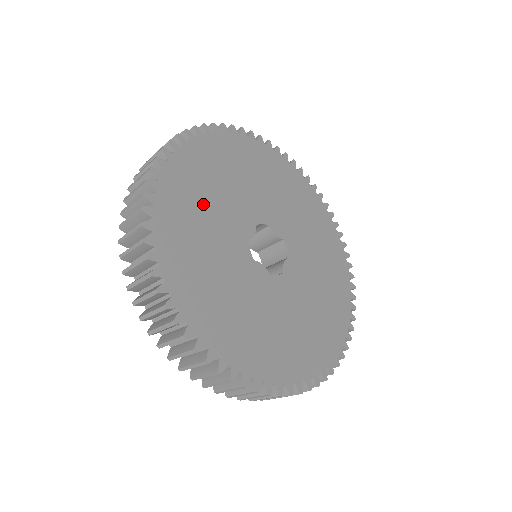
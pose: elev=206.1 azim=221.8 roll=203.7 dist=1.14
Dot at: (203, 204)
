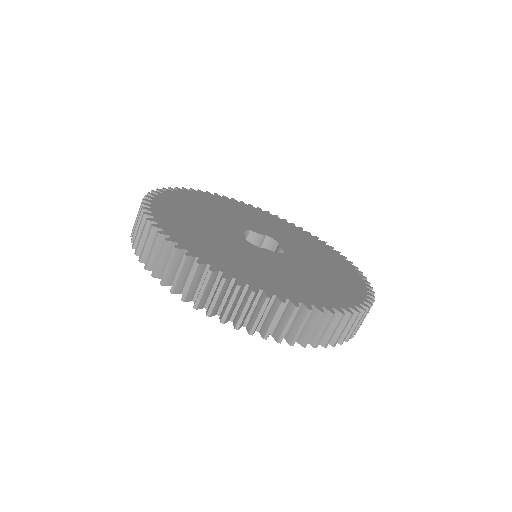
Dot at: (238, 212)
